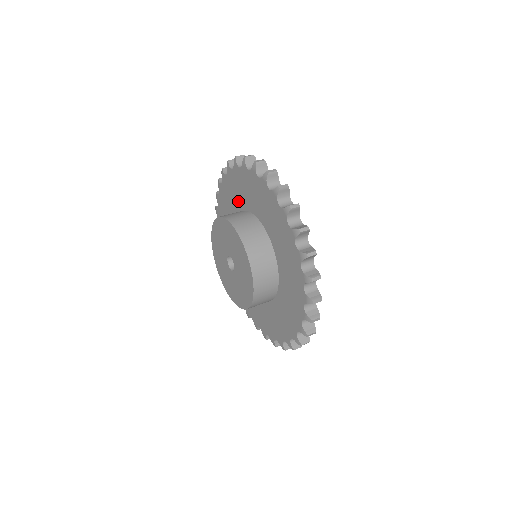
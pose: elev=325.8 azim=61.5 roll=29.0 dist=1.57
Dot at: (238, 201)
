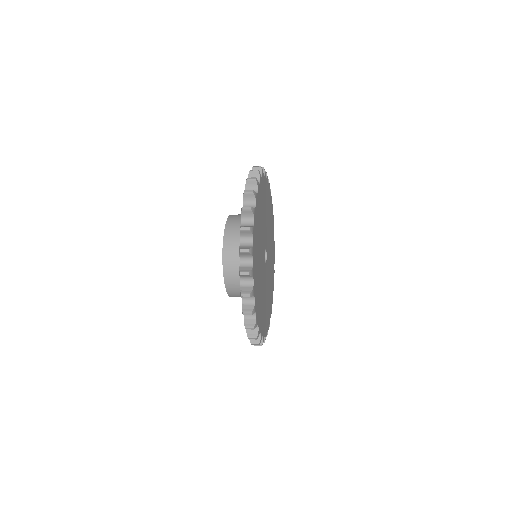
Dot at: occluded
